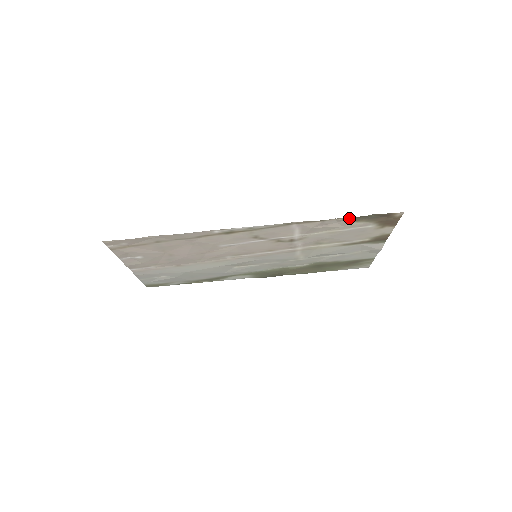
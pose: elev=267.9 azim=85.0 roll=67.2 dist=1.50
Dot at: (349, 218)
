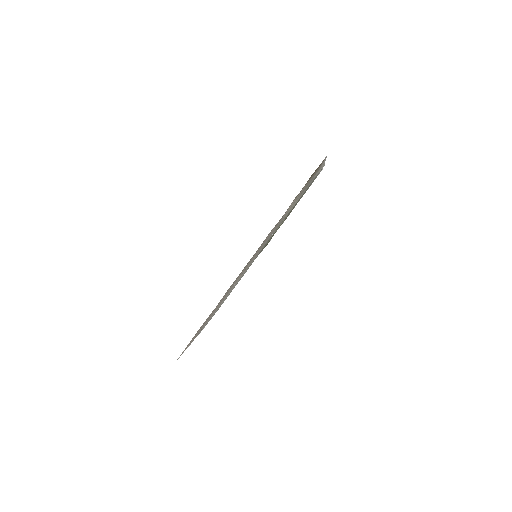
Dot at: occluded
